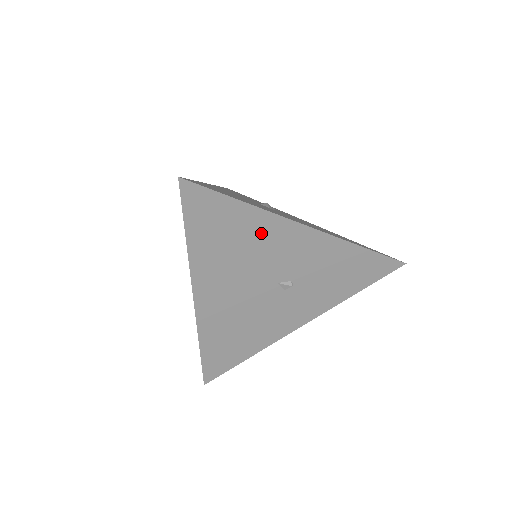
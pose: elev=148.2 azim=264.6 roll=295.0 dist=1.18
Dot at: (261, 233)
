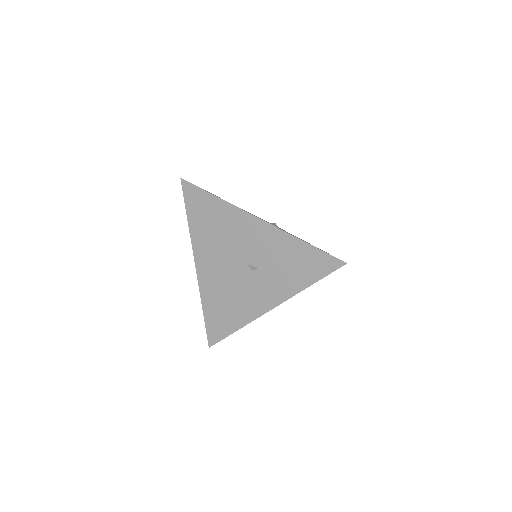
Dot at: (229, 220)
